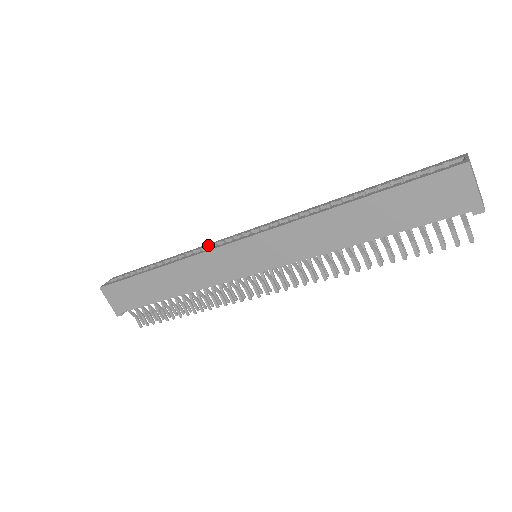
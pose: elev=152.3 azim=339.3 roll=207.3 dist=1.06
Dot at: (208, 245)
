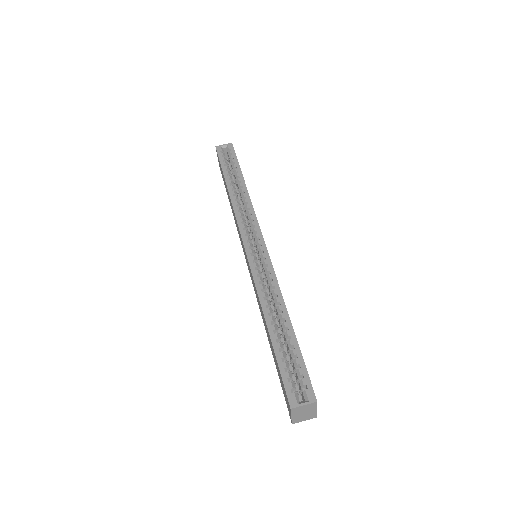
Dot at: (251, 213)
